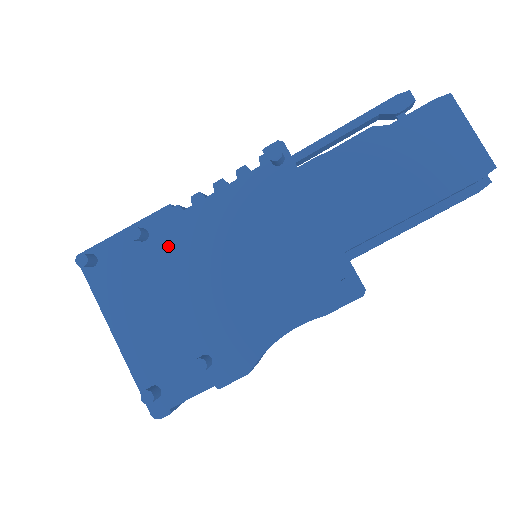
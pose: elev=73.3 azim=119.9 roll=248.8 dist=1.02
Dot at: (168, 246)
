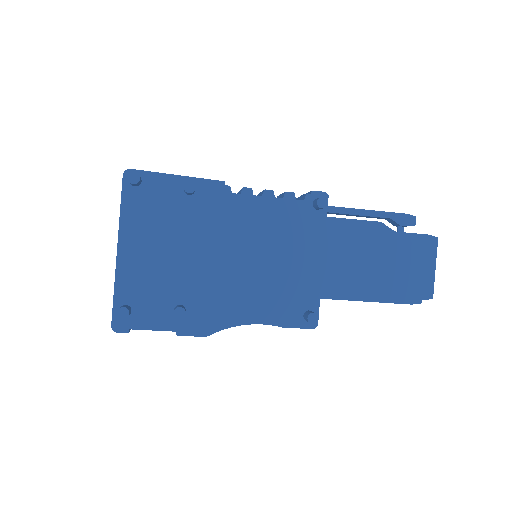
Dot at: (204, 211)
